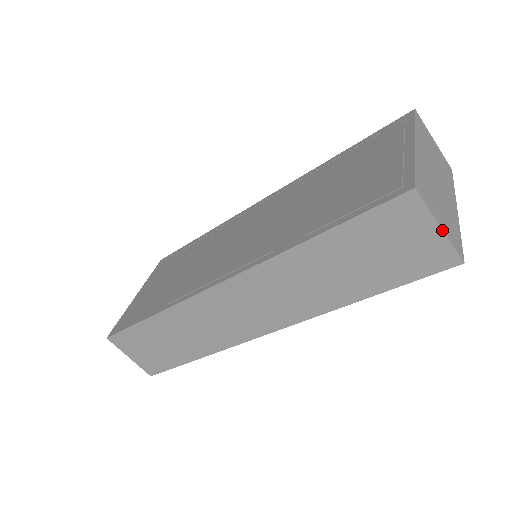
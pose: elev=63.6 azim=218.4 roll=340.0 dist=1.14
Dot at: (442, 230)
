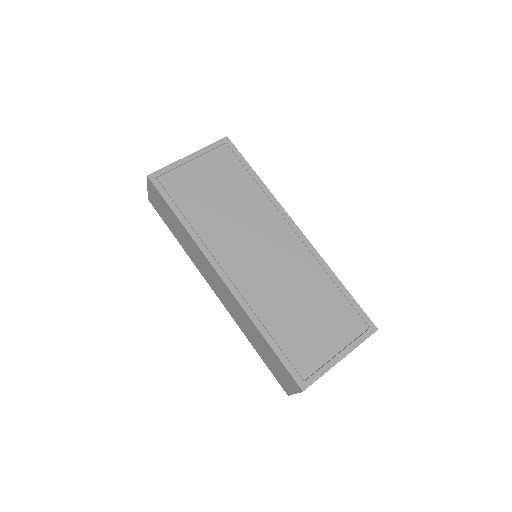
Dot at: occluded
